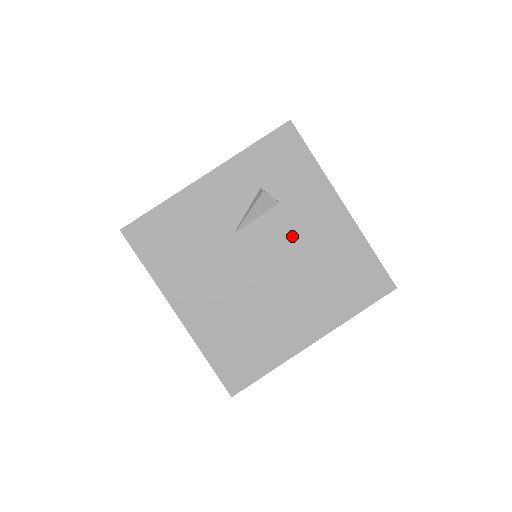
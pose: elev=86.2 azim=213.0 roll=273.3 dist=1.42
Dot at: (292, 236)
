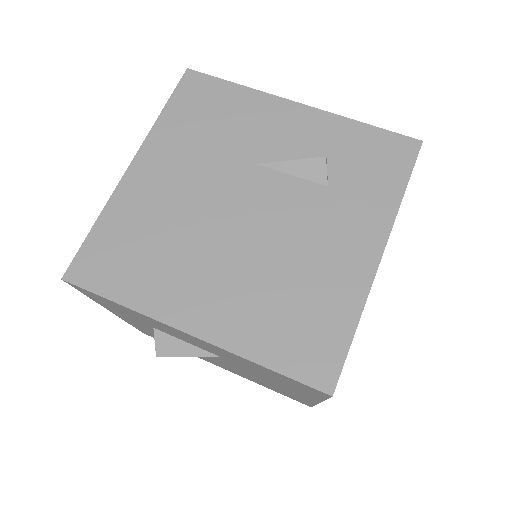
Dot at: (300, 223)
